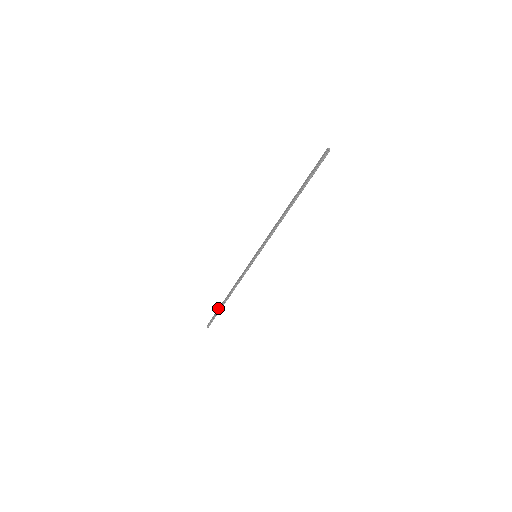
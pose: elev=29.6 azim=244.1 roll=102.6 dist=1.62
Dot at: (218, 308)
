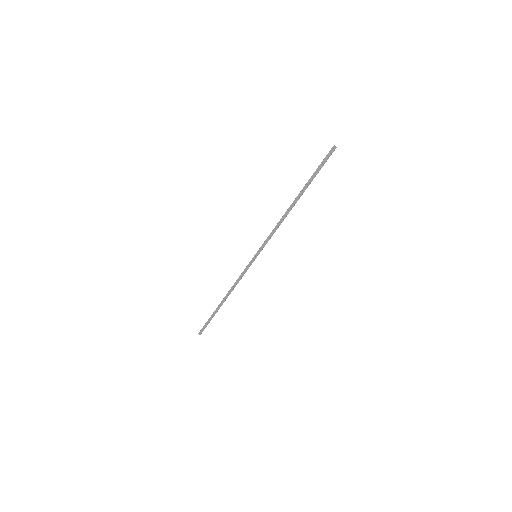
Dot at: (212, 314)
